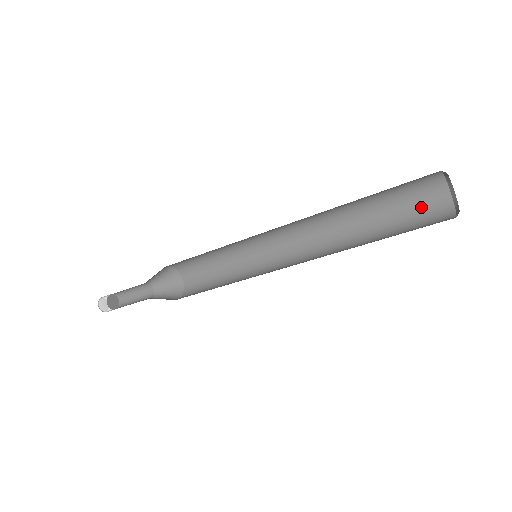
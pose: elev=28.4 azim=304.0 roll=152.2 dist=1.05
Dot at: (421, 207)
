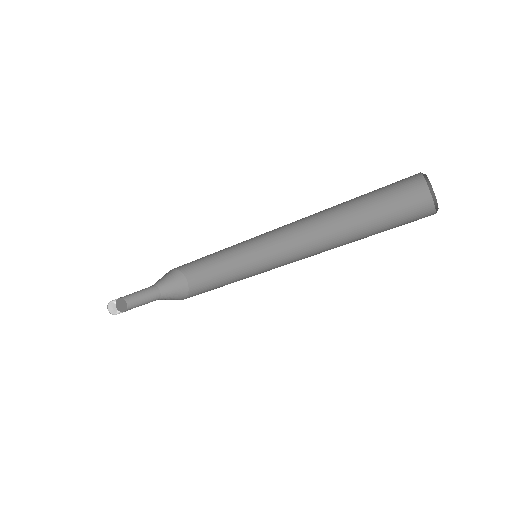
Dot at: (400, 194)
